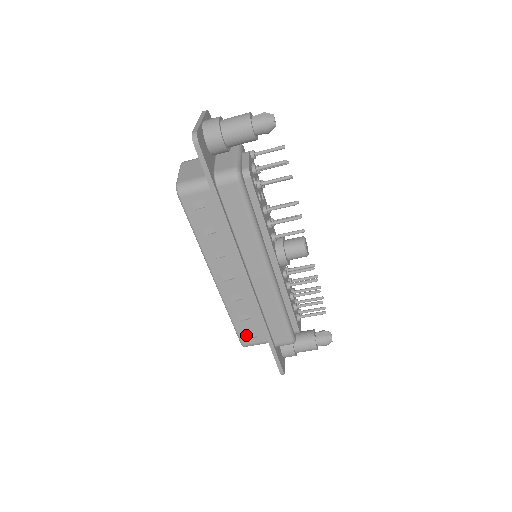
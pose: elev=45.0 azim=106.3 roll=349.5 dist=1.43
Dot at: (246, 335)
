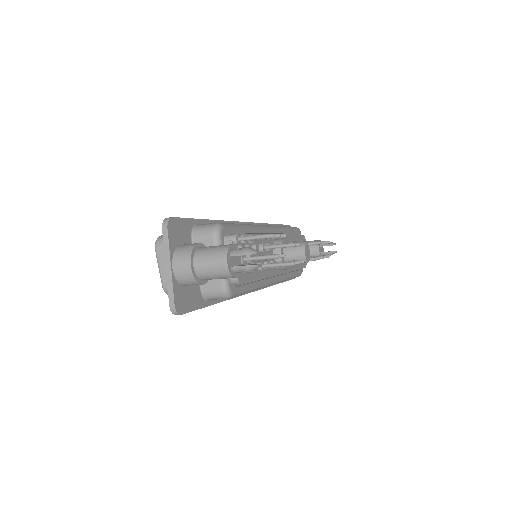
Dot at: occluded
